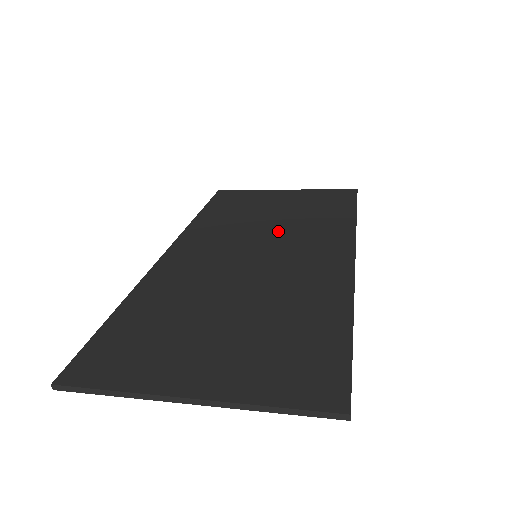
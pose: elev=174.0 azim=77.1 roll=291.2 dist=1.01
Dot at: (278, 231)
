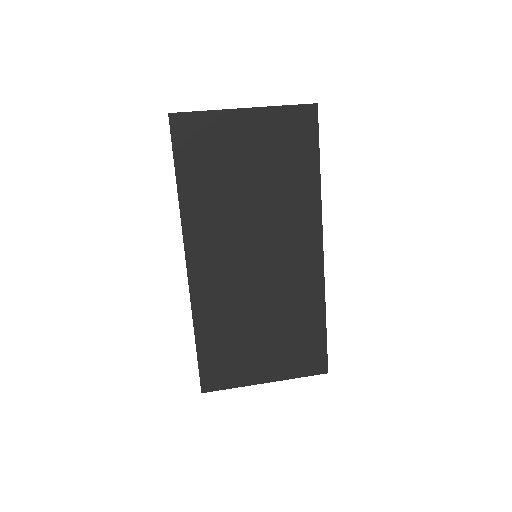
Dot at: (263, 216)
